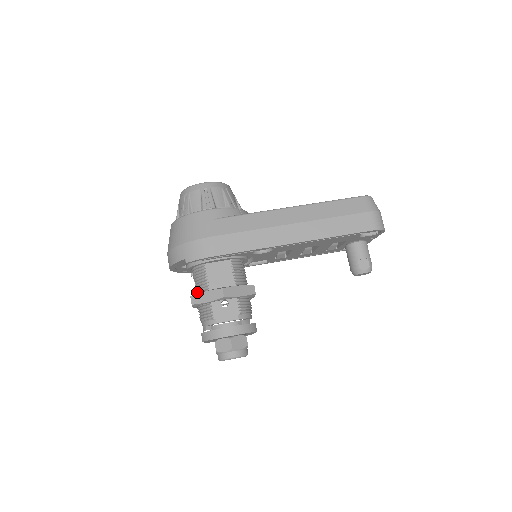
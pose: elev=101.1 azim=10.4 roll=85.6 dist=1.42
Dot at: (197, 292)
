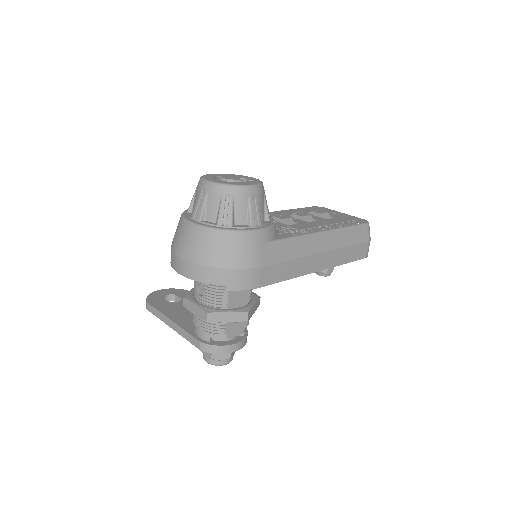
Dot at: (206, 302)
